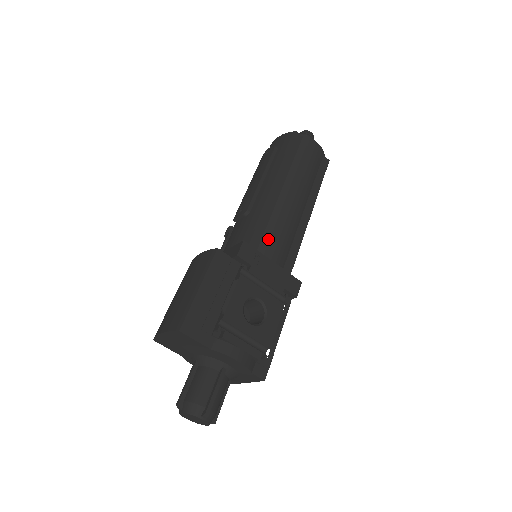
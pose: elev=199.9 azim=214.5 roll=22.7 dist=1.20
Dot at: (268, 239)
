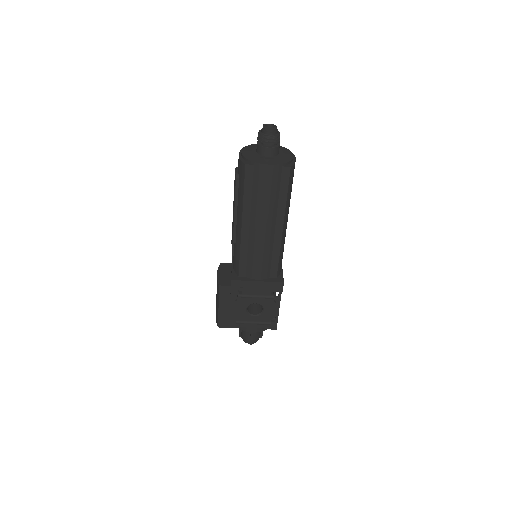
Dot at: (250, 266)
